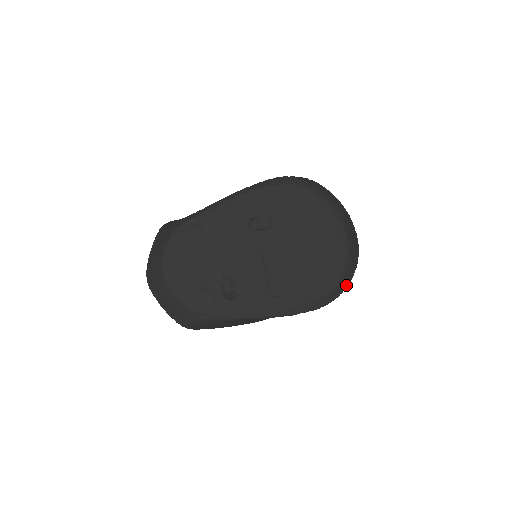
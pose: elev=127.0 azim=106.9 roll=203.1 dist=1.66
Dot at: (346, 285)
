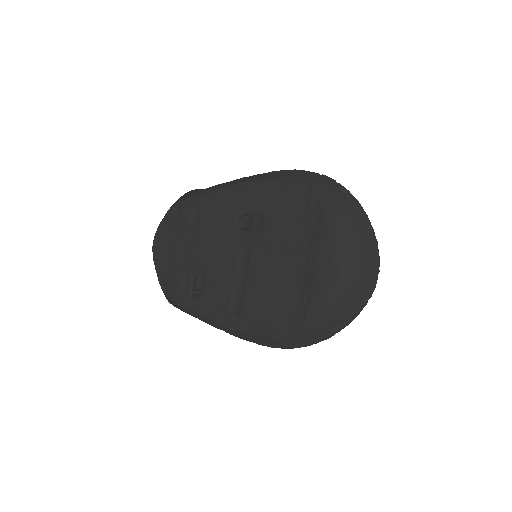
Dot at: (323, 337)
